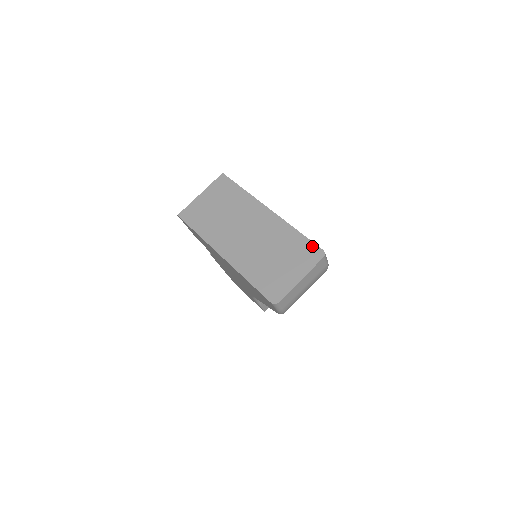
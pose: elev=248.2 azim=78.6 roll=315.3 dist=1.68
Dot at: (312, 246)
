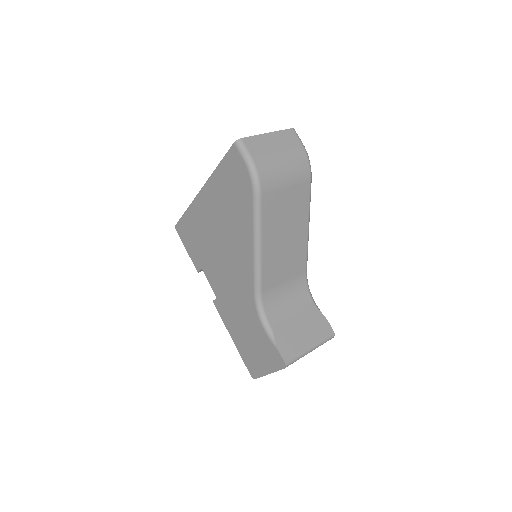
Dot at: occluded
